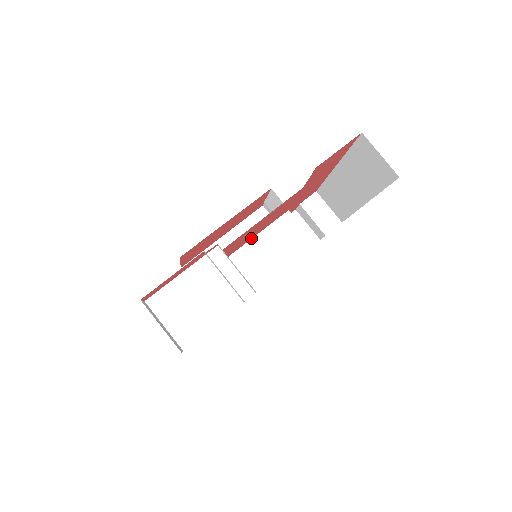
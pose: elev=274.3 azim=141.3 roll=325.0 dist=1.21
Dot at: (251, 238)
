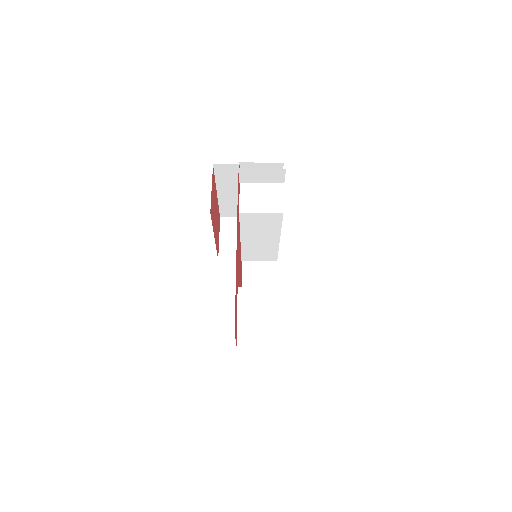
Dot at: occluded
